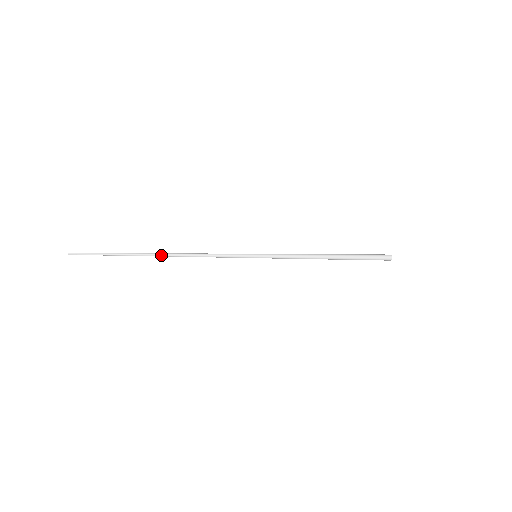
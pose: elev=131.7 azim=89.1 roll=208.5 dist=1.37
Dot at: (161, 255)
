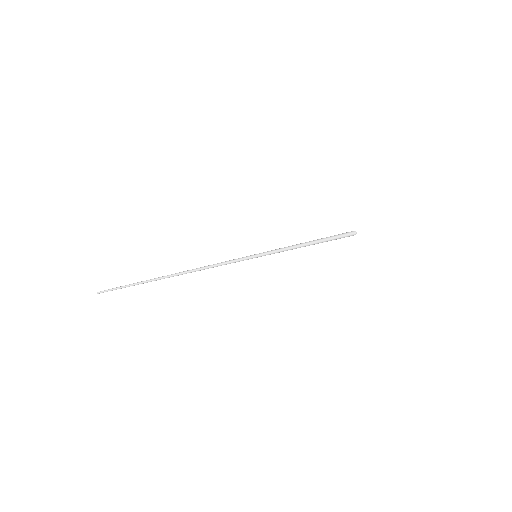
Dot at: (179, 273)
